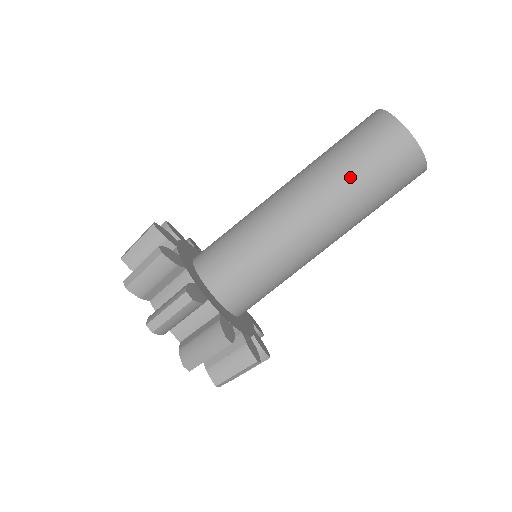
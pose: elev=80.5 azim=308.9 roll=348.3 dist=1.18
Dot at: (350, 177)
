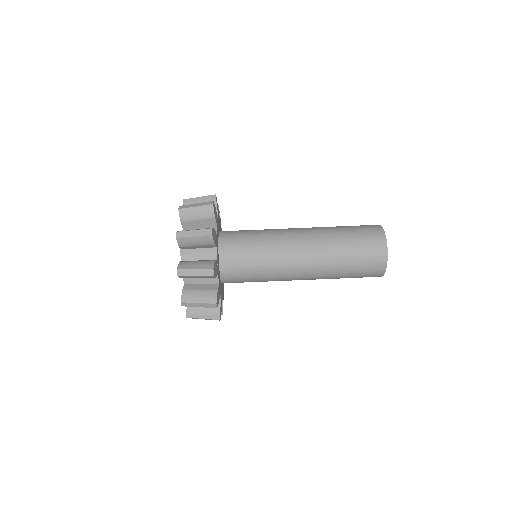
Dot at: (337, 231)
